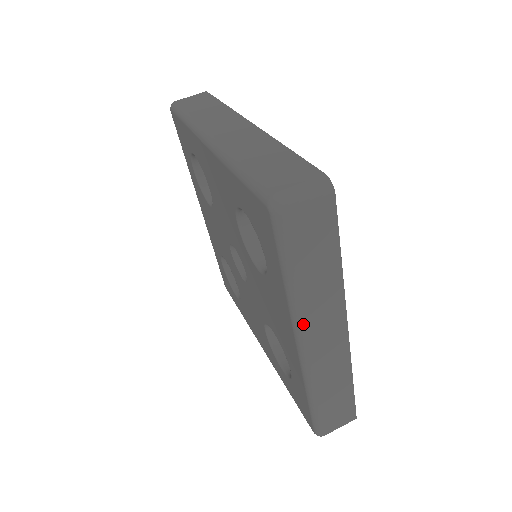
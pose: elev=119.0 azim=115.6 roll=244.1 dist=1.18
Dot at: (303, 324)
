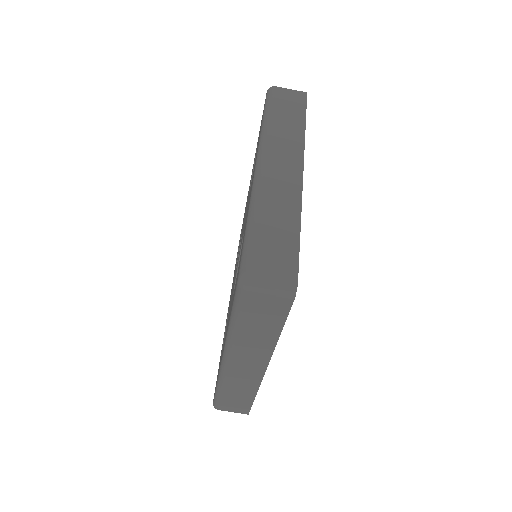
Dot at: (231, 351)
